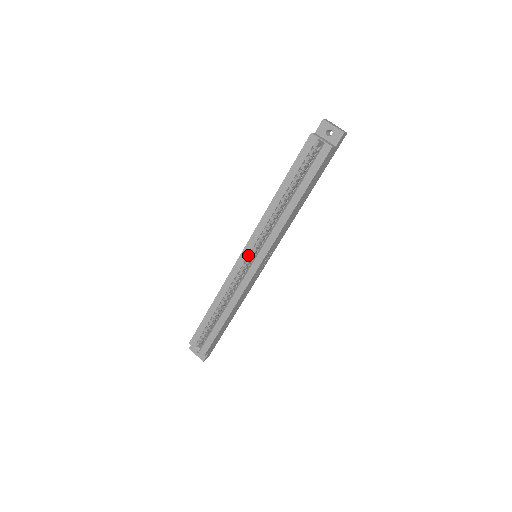
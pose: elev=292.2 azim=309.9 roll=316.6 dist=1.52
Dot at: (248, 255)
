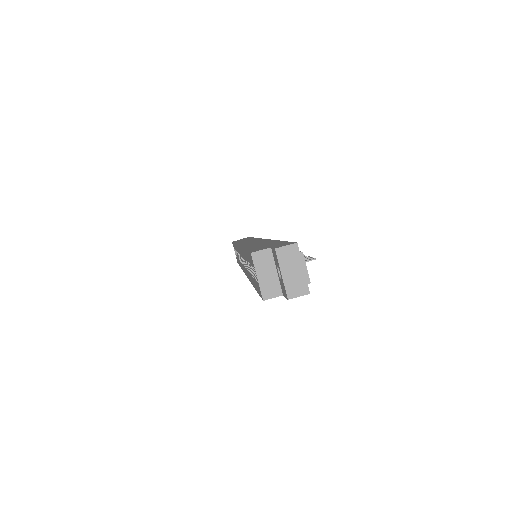
Dot at: occluded
